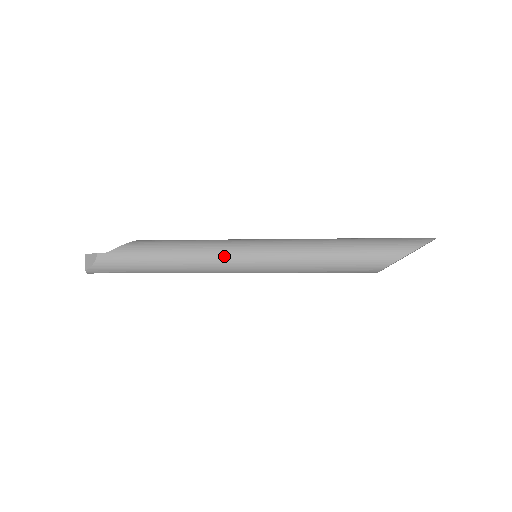
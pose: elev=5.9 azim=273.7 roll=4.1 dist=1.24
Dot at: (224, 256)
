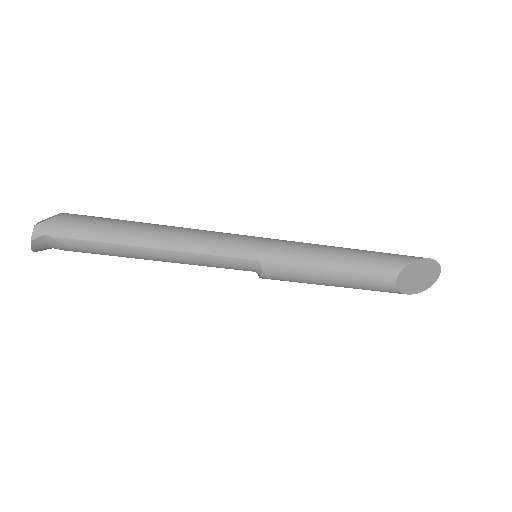
Dot at: (223, 234)
